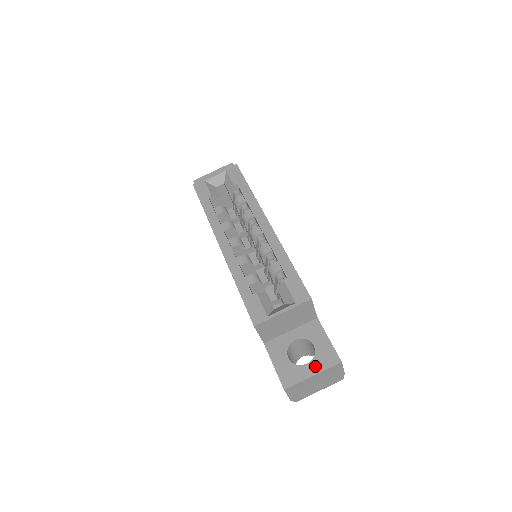
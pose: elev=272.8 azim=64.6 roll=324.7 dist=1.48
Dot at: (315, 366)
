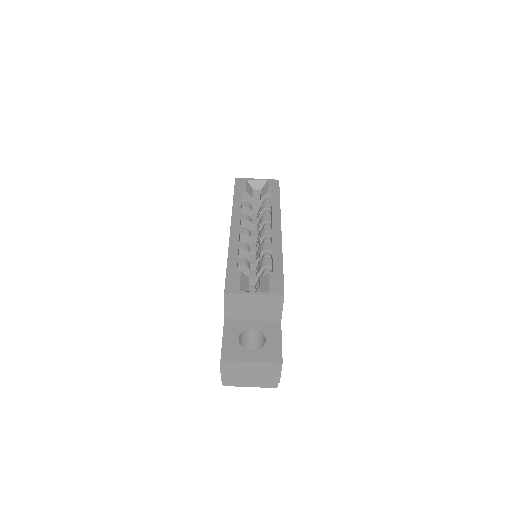
Dot at: (258, 355)
